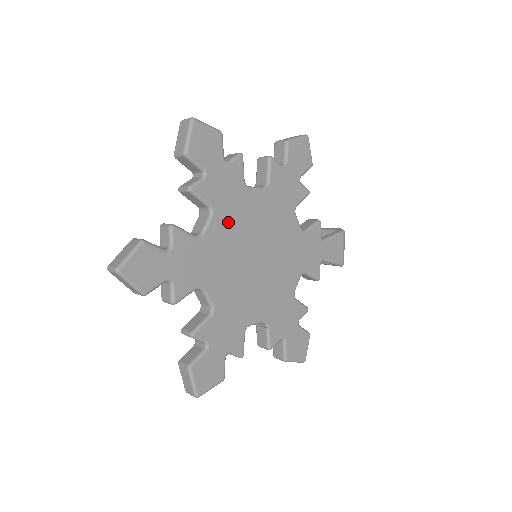
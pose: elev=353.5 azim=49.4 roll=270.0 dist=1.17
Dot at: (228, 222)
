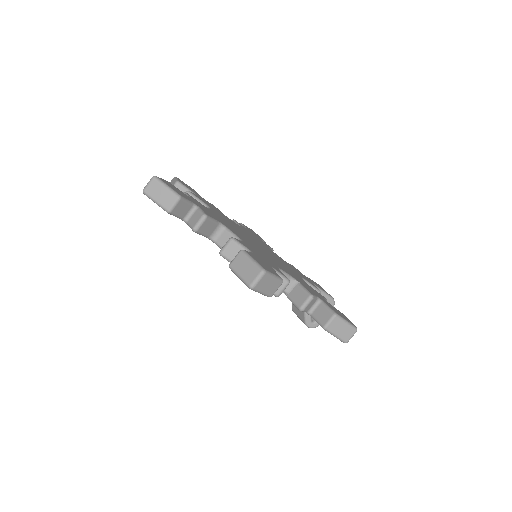
Dot at: (223, 217)
